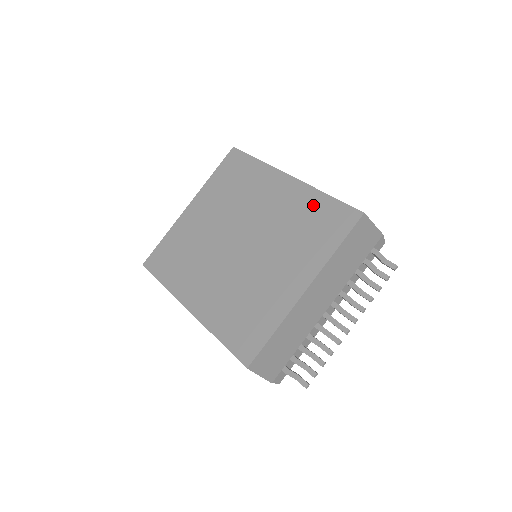
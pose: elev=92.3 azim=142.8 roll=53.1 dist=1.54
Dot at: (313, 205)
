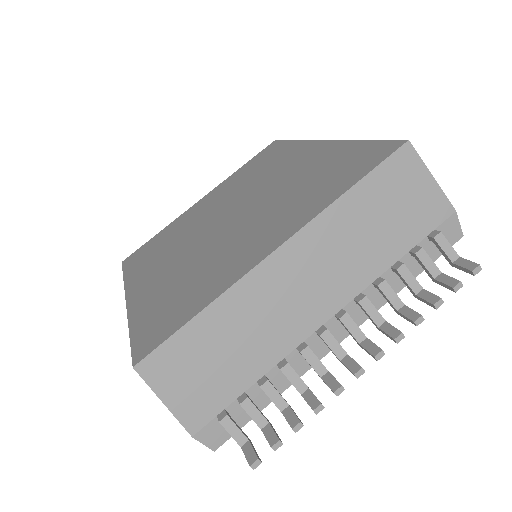
Dot at: (336, 156)
